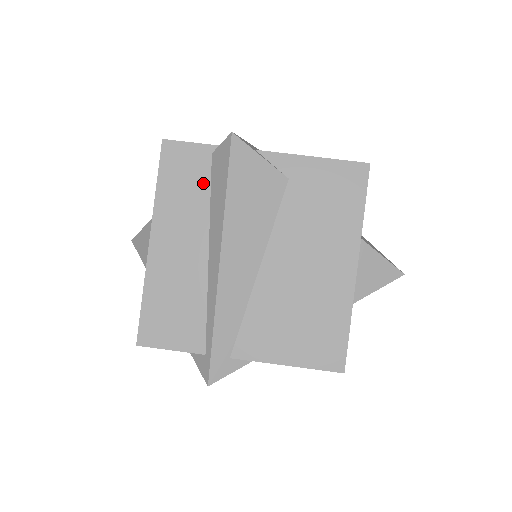
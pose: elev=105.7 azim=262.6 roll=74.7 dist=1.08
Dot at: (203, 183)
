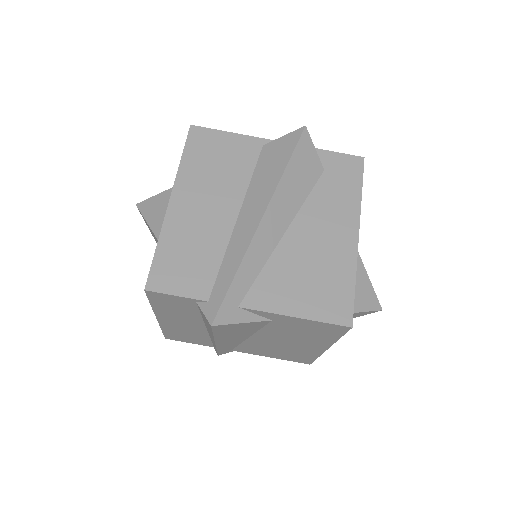
Dot at: (192, 310)
